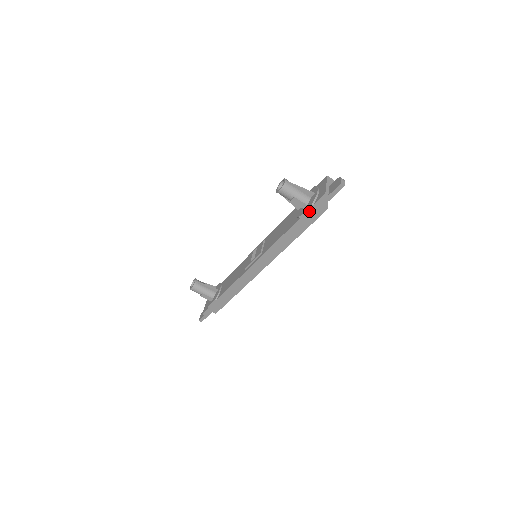
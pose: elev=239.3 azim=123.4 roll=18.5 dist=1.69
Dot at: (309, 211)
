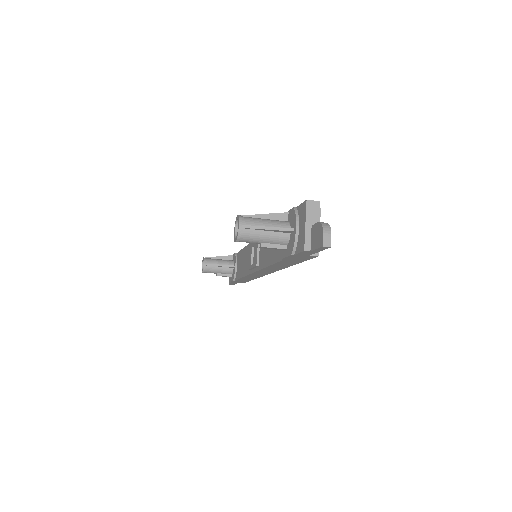
Dot at: (292, 257)
